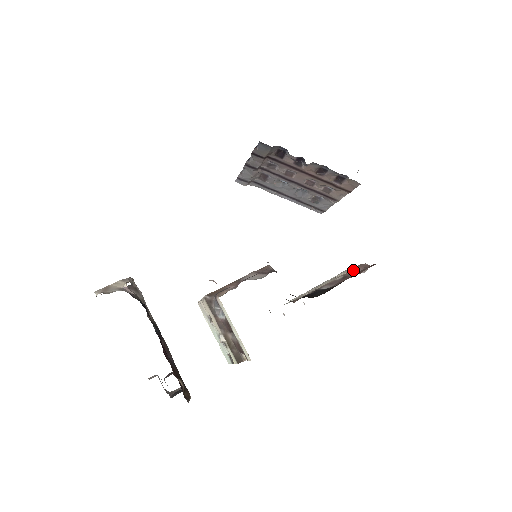
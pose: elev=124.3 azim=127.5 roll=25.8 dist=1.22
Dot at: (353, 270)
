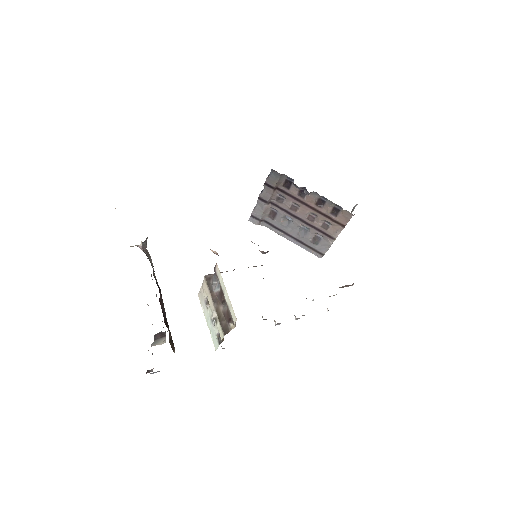
Dot at: (342, 286)
